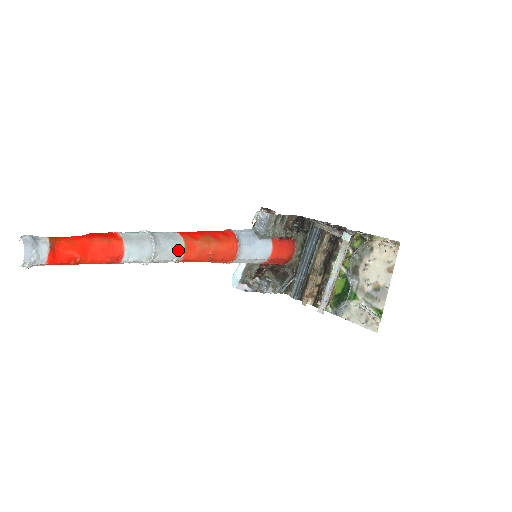
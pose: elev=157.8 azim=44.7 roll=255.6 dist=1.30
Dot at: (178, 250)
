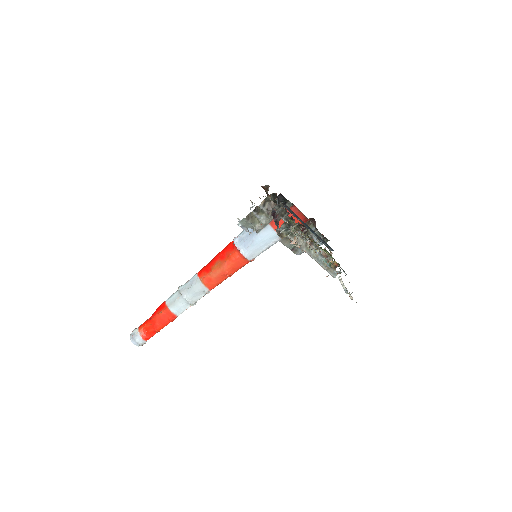
Dot at: (201, 289)
